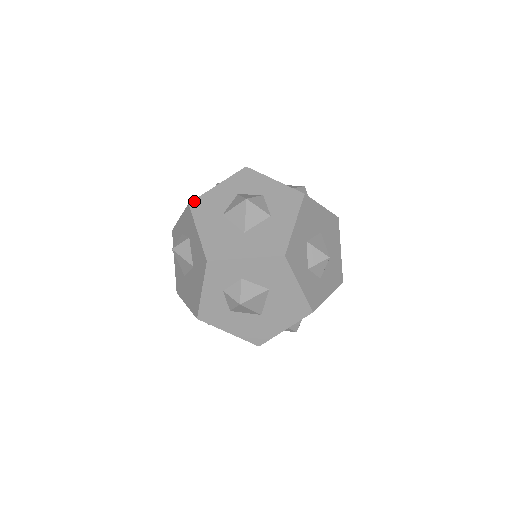
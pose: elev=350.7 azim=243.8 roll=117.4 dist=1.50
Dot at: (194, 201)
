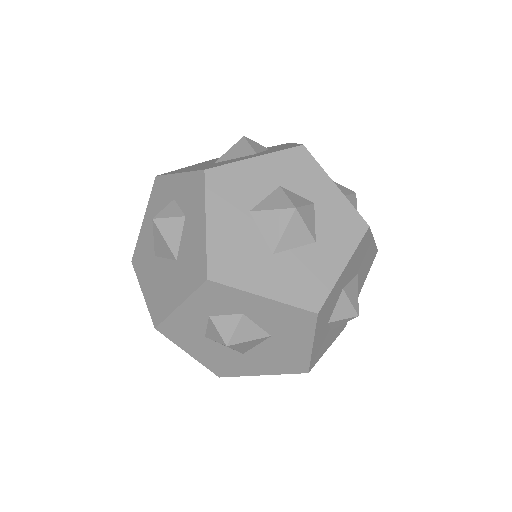
Dot at: (214, 169)
